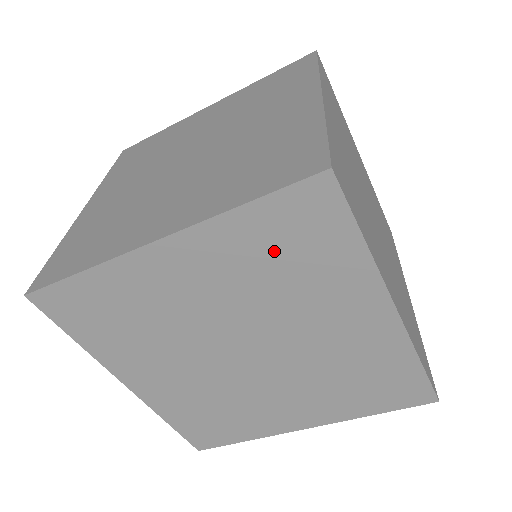
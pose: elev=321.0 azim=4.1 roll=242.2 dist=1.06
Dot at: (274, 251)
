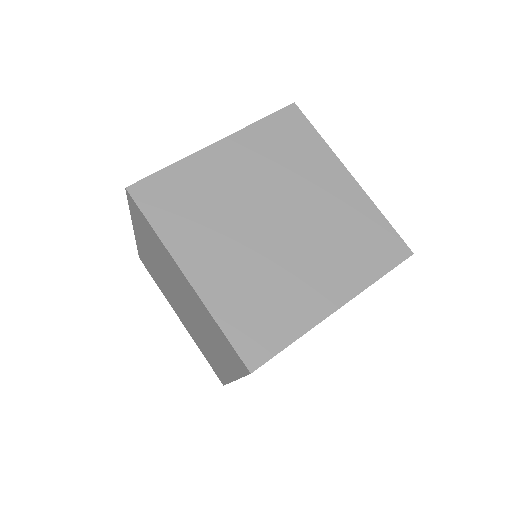
Dot at: (217, 335)
